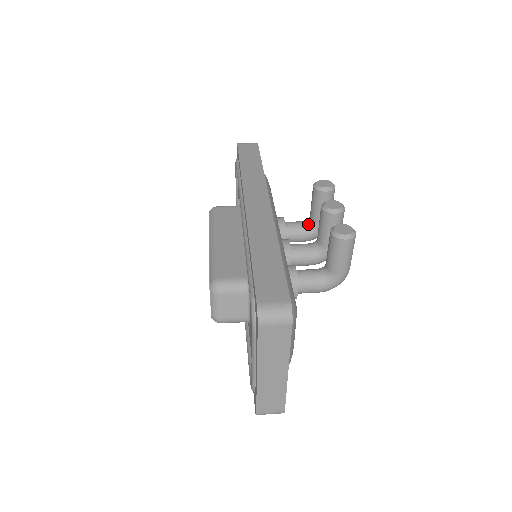
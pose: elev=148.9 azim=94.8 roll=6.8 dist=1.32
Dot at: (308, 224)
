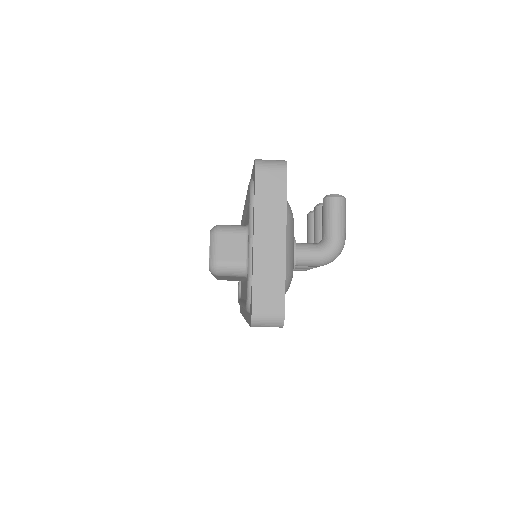
Dot at: occluded
